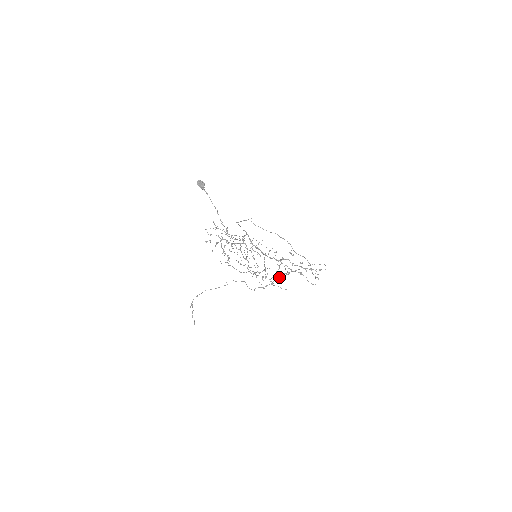
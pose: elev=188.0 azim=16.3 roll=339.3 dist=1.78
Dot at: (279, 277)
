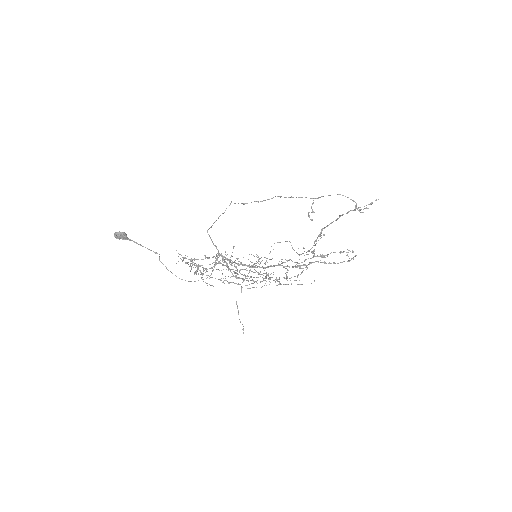
Dot at: (319, 235)
